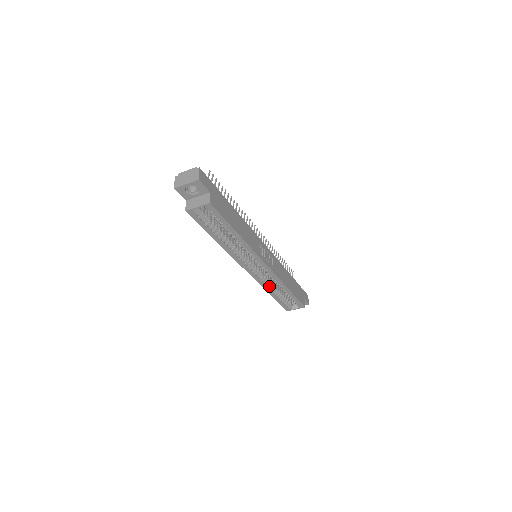
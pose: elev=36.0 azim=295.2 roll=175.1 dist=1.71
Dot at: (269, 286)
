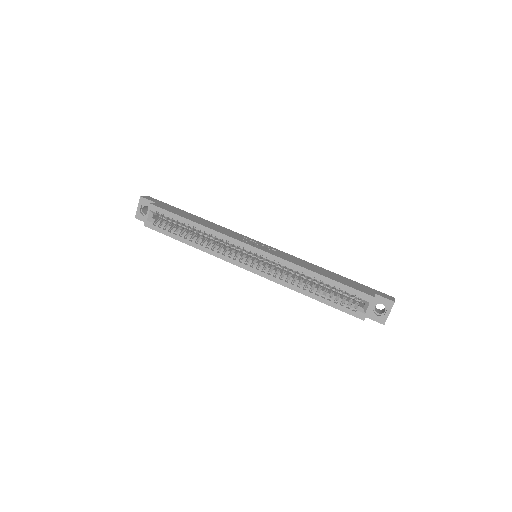
Dot at: (294, 283)
